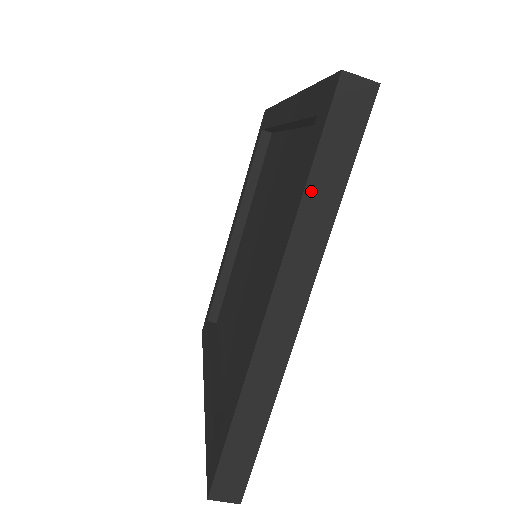
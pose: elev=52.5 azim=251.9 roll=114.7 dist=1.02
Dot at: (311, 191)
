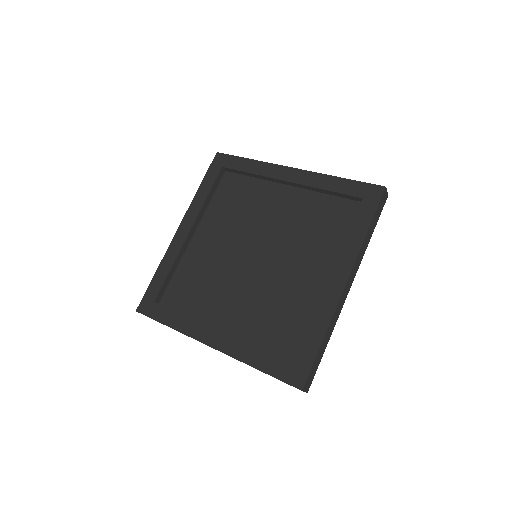
Dot at: occluded
